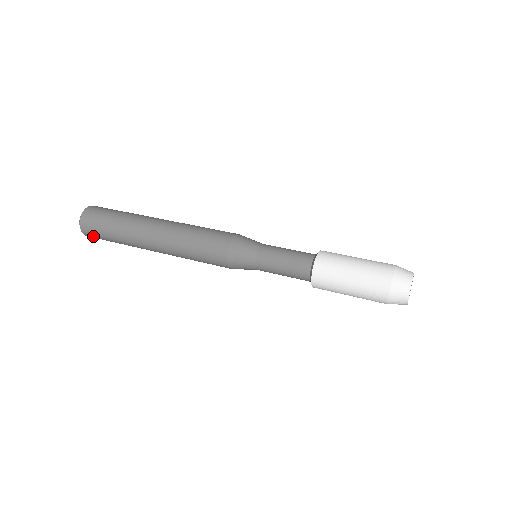
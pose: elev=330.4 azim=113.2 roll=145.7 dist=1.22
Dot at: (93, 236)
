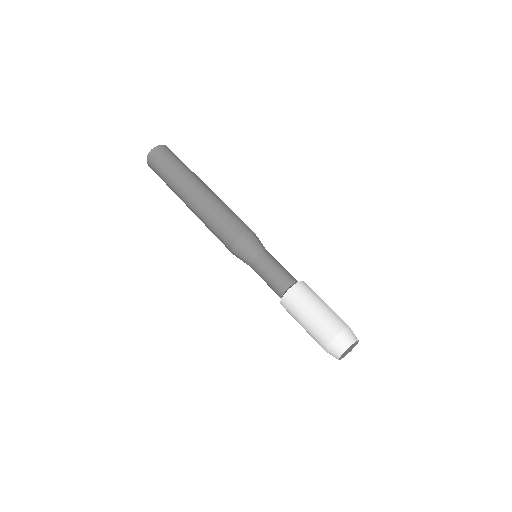
Dot at: occluded
